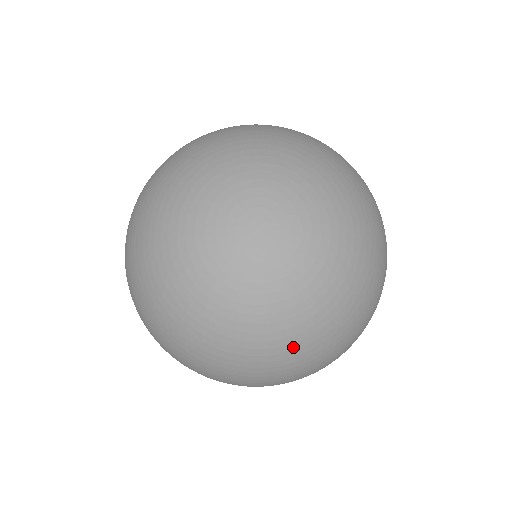
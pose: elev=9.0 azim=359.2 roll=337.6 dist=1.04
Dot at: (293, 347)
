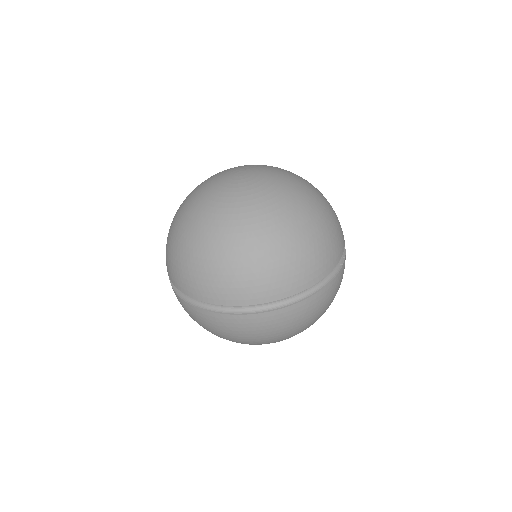
Dot at: (308, 208)
